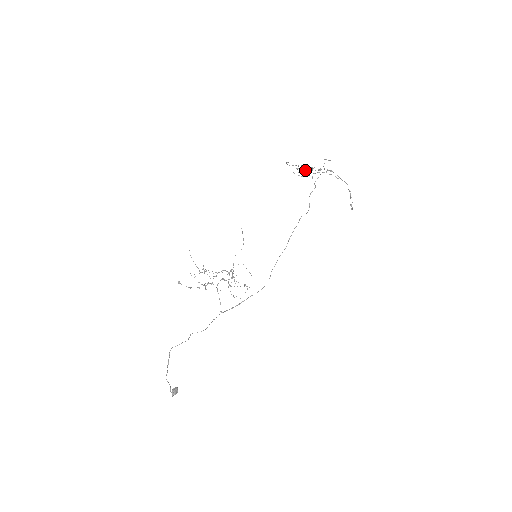
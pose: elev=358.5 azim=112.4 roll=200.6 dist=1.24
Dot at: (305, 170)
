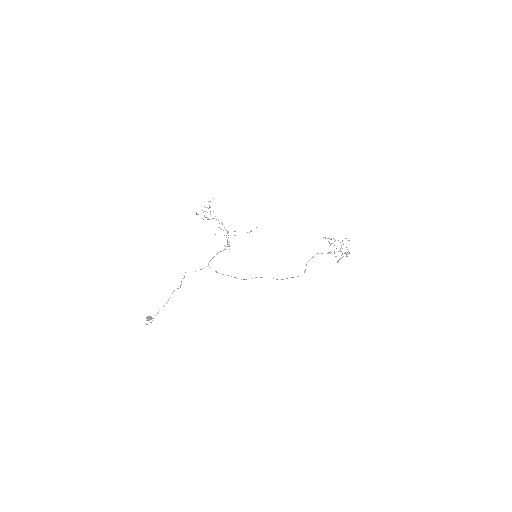
Dot at: occluded
